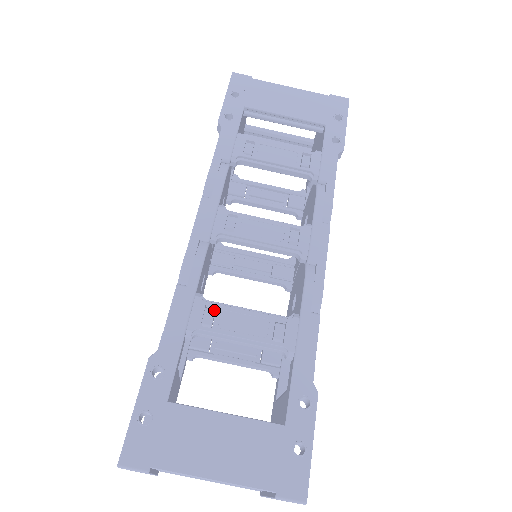
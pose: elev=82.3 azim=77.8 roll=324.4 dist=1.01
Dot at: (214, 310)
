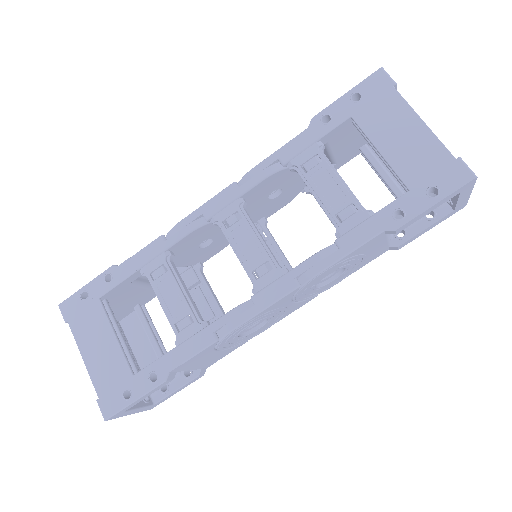
Dot at: (165, 271)
